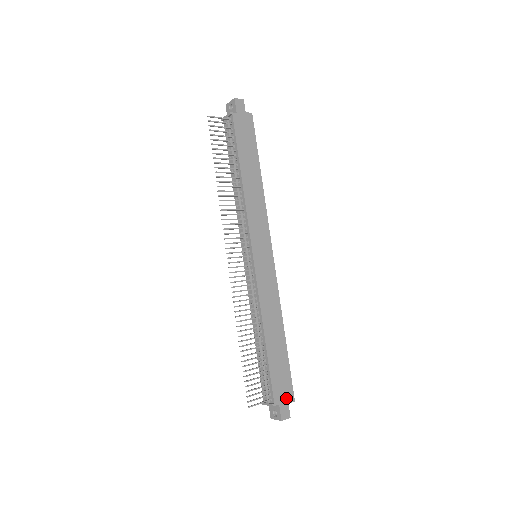
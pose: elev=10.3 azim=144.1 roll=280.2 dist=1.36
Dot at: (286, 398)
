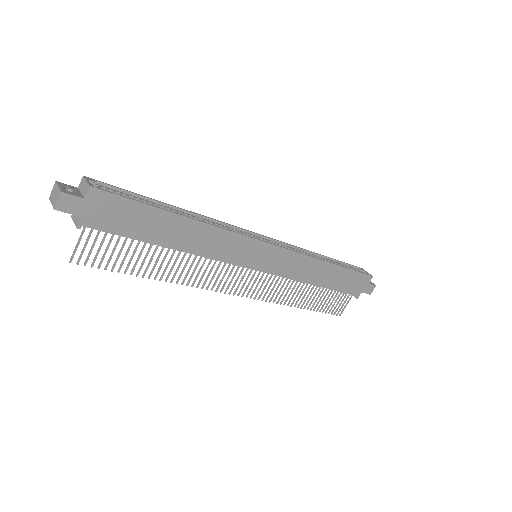
Dot at: (364, 284)
